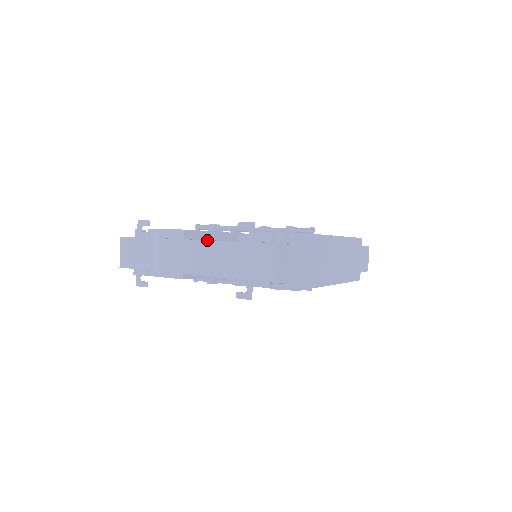
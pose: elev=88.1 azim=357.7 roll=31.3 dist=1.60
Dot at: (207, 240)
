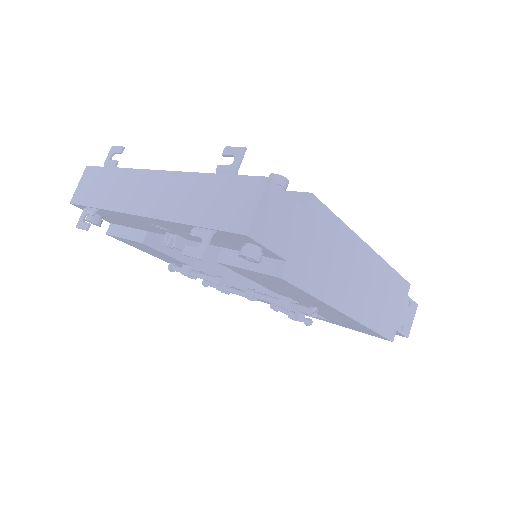
Dot at: (177, 171)
